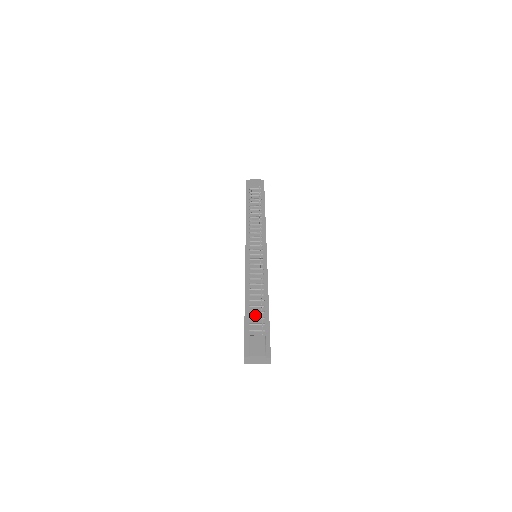
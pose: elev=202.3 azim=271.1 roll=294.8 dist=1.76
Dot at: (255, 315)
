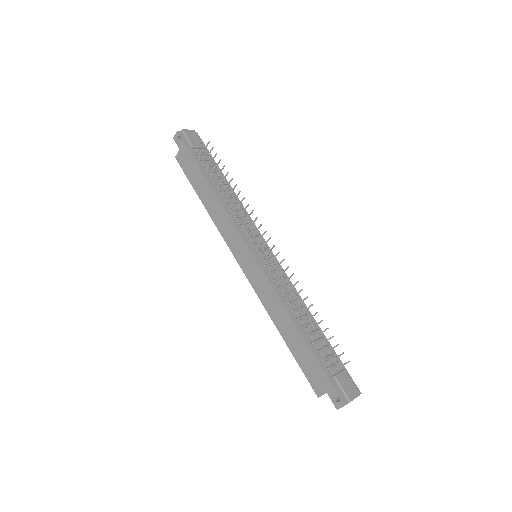
Dot at: (319, 345)
